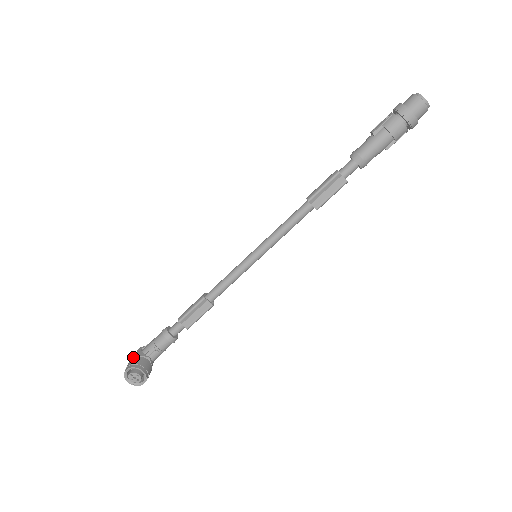
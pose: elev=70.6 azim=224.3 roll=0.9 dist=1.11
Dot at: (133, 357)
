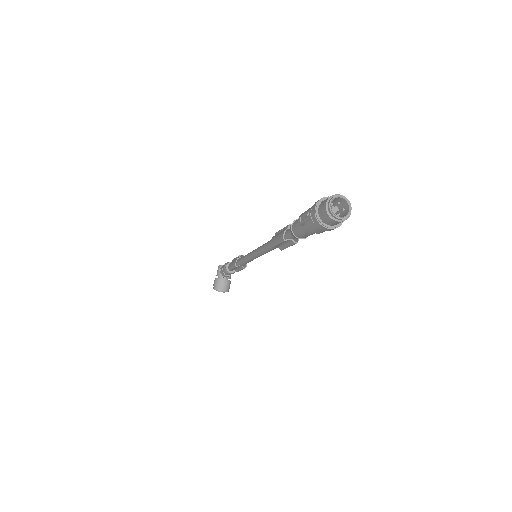
Dot at: occluded
